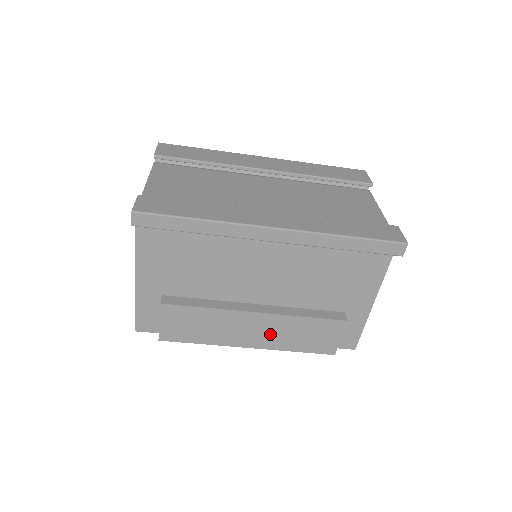
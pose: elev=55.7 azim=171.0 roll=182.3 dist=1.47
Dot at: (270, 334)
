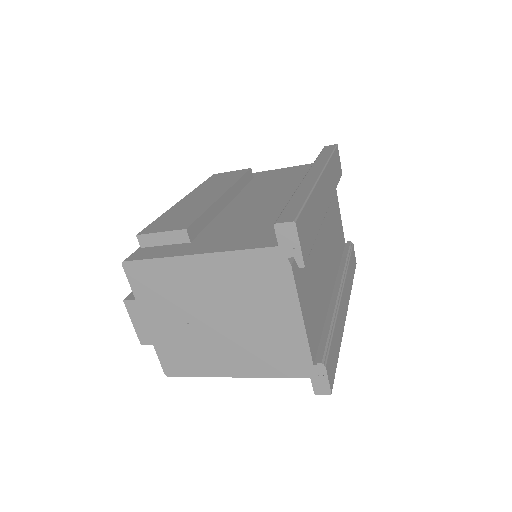
Dot at: occluded
